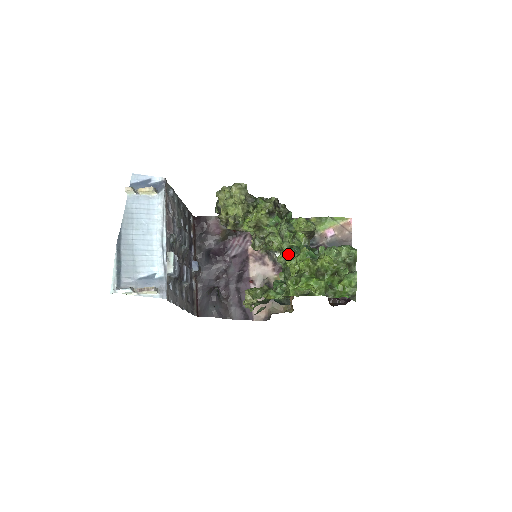
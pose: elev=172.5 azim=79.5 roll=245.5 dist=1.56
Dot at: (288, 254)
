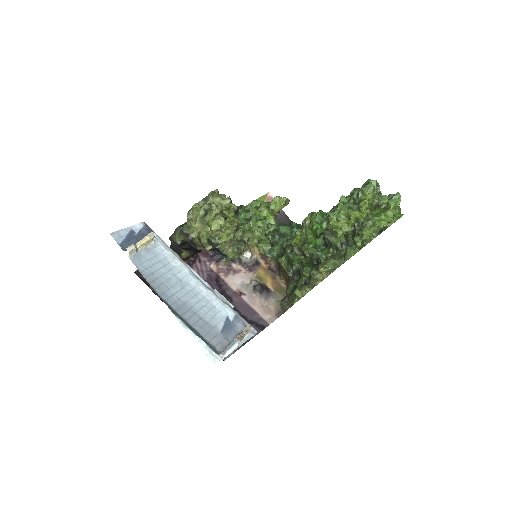
Dot at: (269, 241)
